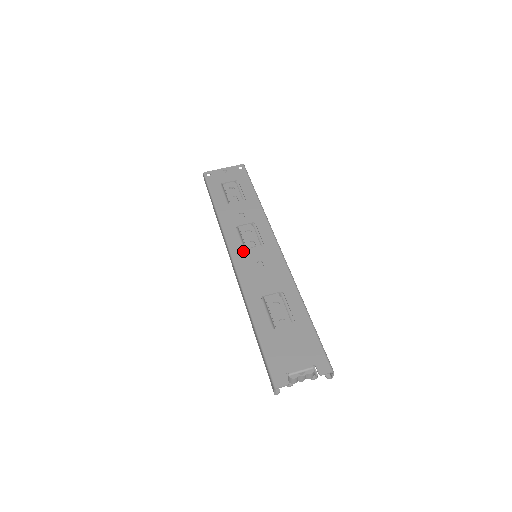
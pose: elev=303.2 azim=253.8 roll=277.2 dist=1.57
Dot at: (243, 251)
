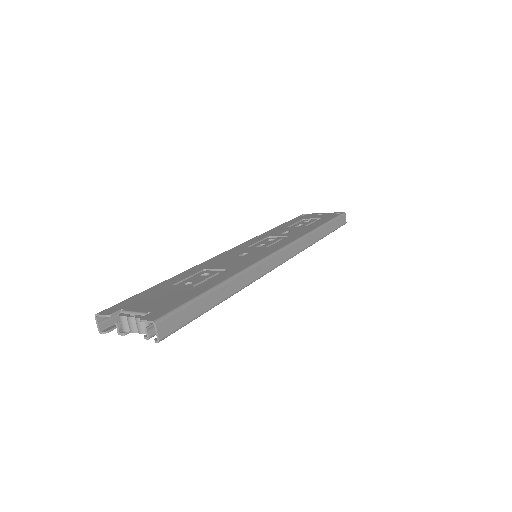
Dot at: (246, 247)
